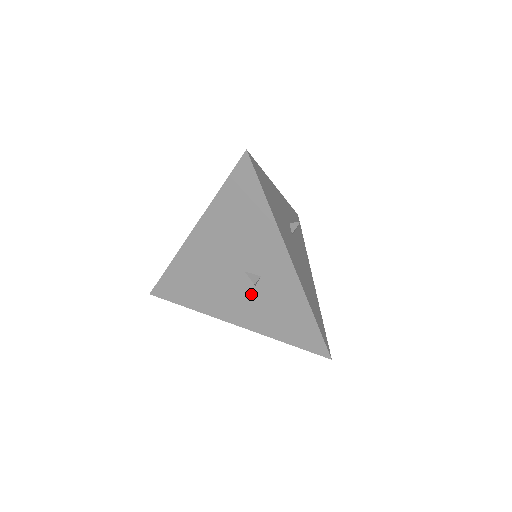
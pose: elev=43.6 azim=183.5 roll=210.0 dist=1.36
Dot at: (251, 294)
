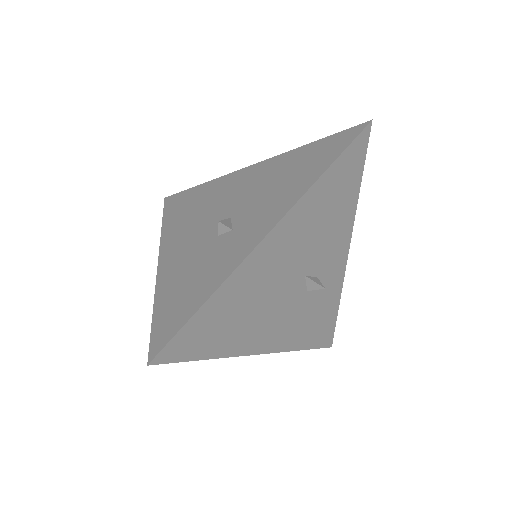
Dot at: (205, 241)
